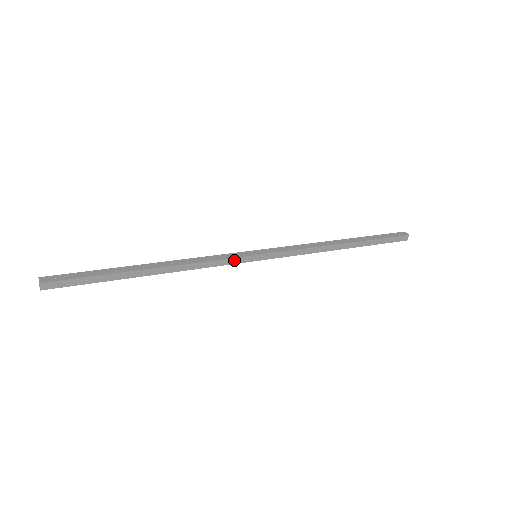
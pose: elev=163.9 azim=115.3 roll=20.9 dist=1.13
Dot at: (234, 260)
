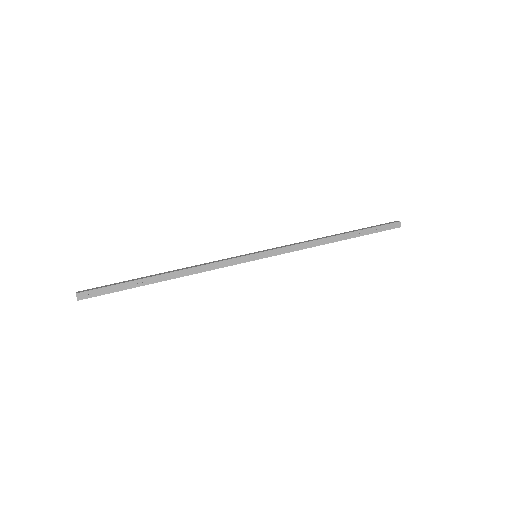
Dot at: (236, 264)
